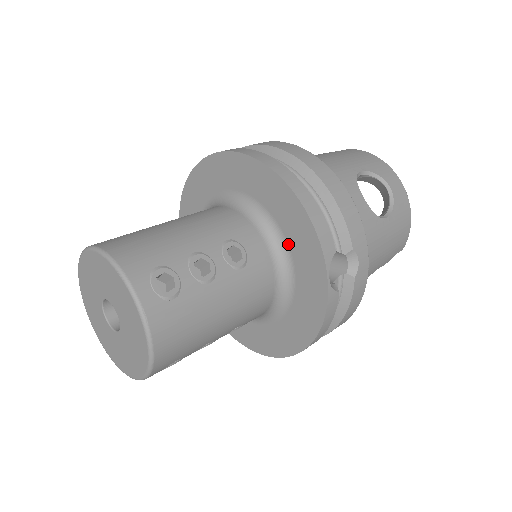
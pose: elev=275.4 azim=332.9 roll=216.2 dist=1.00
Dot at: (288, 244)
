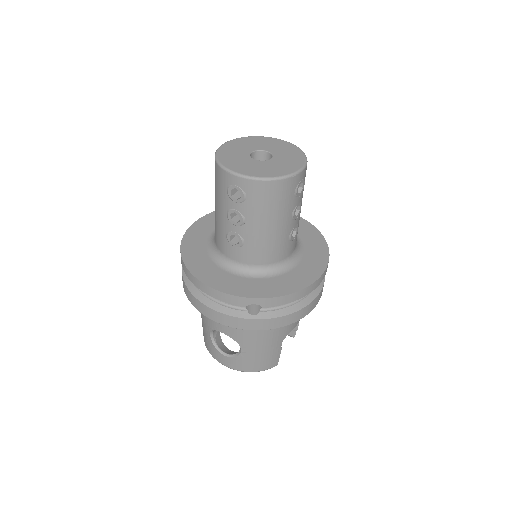
Dot at: occluded
